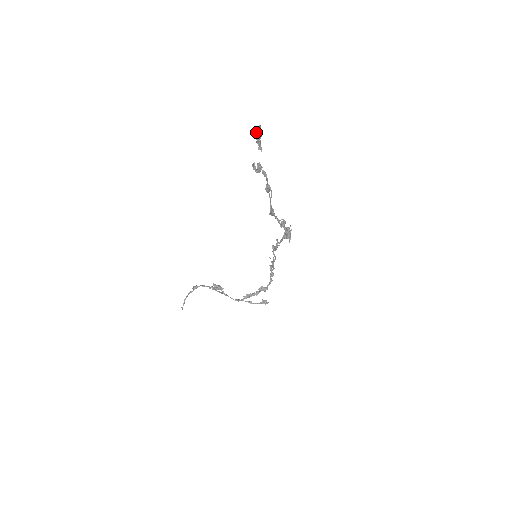
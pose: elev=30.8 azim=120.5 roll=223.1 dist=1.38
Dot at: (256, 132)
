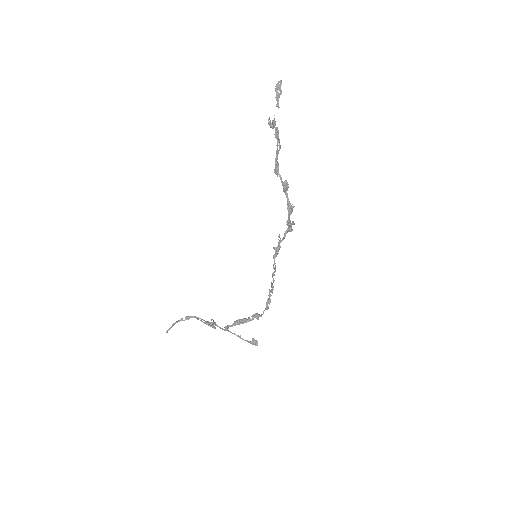
Dot at: (277, 86)
